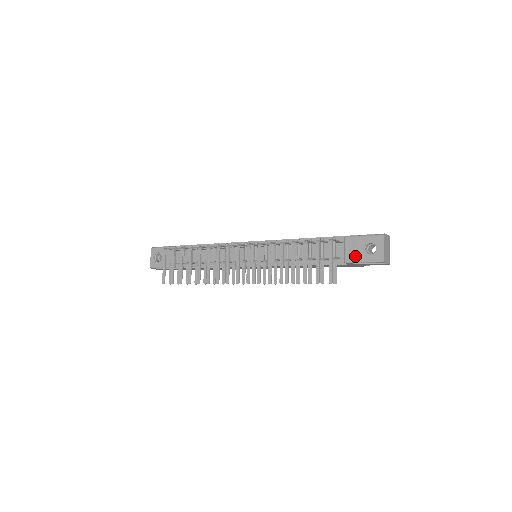
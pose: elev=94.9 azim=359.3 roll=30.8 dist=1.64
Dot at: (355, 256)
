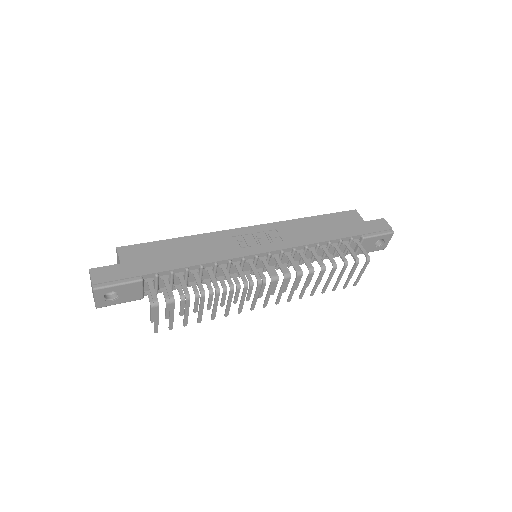
Dot at: (366, 250)
